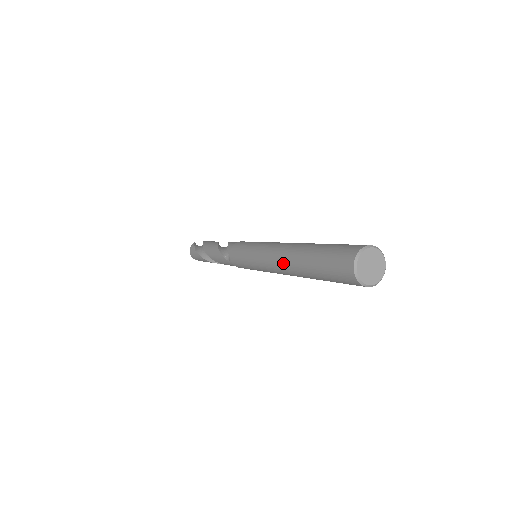
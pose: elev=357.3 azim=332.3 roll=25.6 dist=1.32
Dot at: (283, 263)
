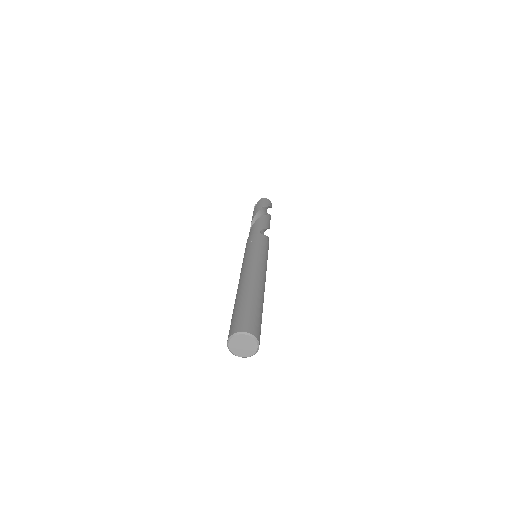
Dot at: occluded
